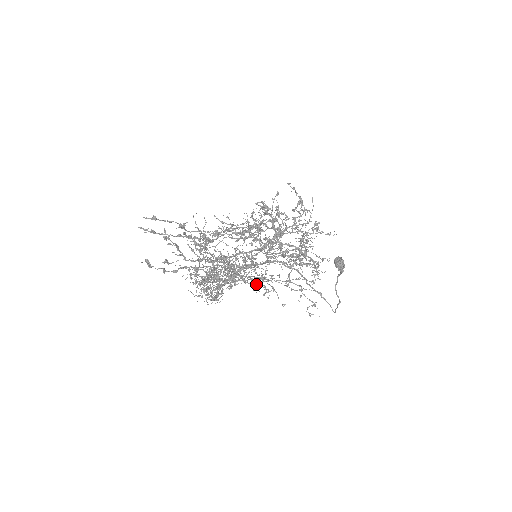
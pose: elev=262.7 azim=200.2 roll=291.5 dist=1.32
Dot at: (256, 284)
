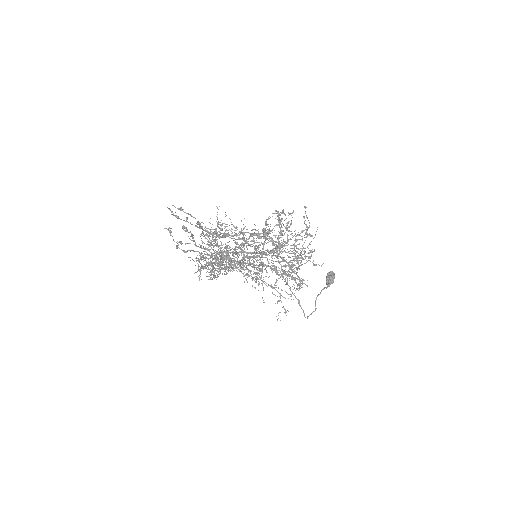
Dot at: (250, 275)
